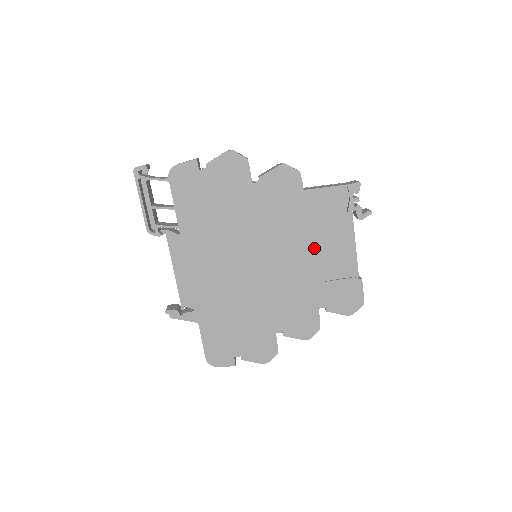
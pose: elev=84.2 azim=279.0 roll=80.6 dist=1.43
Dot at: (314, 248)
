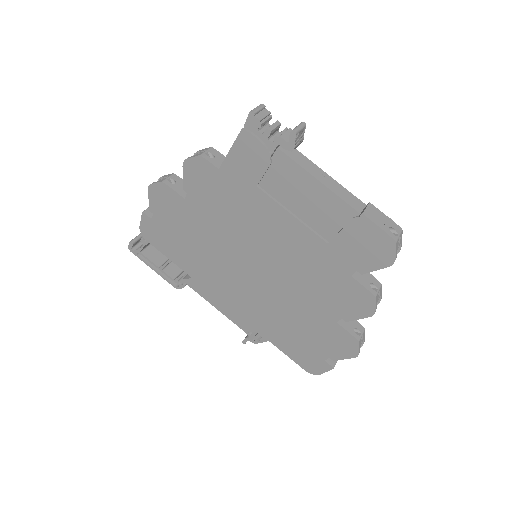
Dot at: (283, 217)
